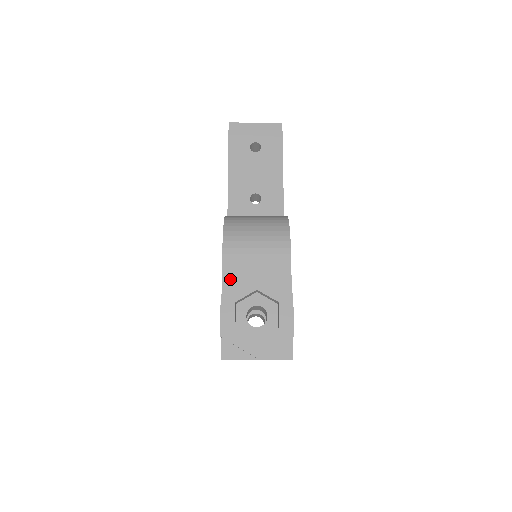
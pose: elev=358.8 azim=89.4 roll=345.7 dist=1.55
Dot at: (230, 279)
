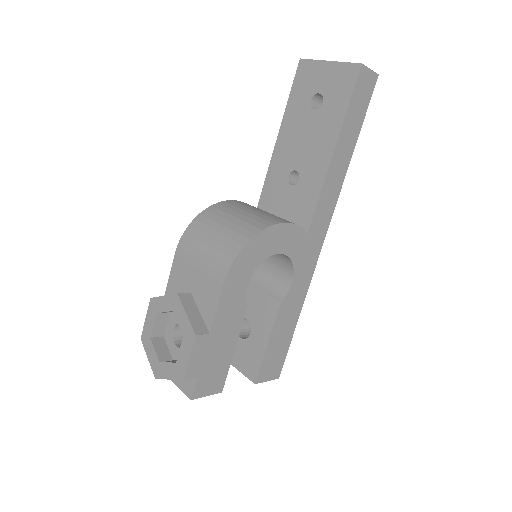
Dot at: (173, 284)
